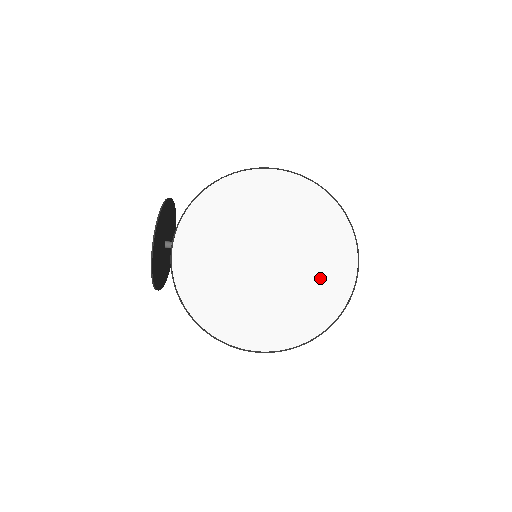
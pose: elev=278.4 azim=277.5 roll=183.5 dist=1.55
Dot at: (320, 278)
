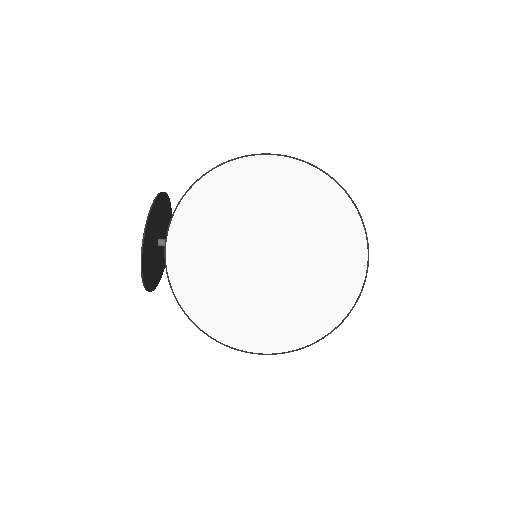
Dot at: (324, 282)
